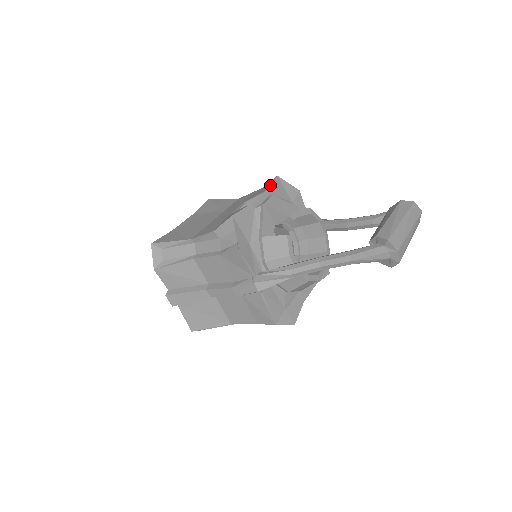
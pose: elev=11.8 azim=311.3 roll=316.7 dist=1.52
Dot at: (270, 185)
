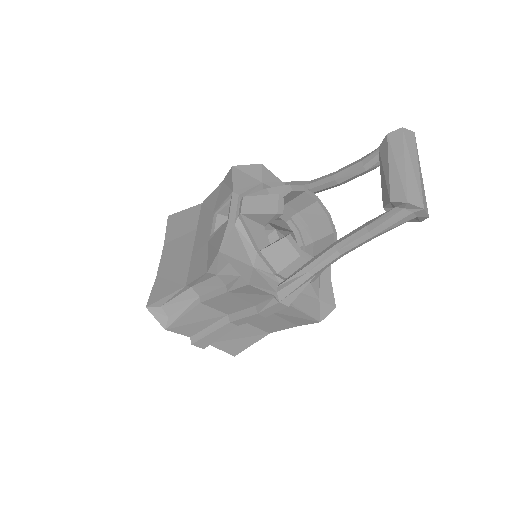
Dot at: (232, 184)
